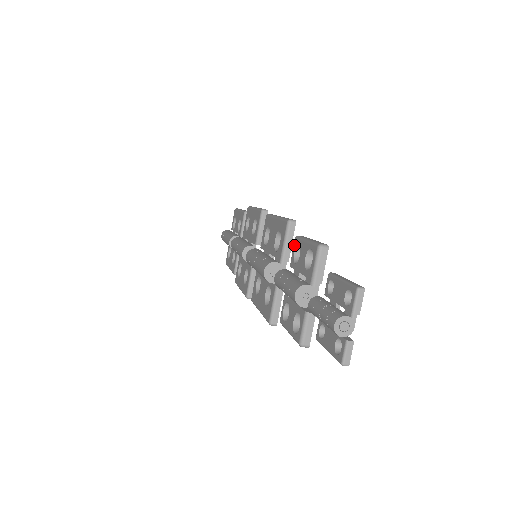
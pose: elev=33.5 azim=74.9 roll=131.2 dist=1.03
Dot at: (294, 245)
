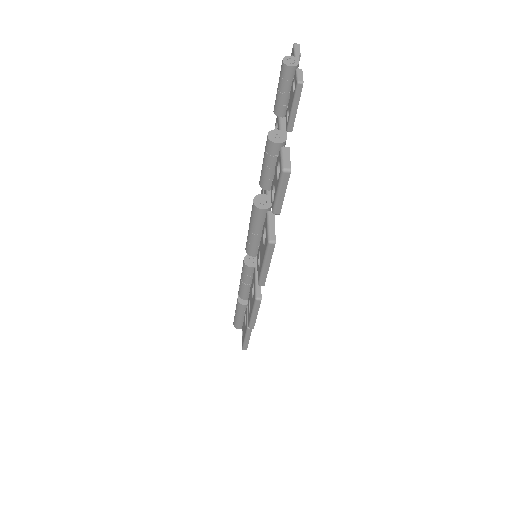
Dot at: occluded
